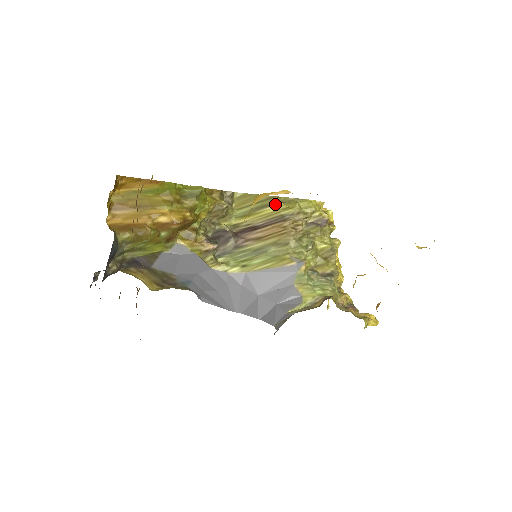
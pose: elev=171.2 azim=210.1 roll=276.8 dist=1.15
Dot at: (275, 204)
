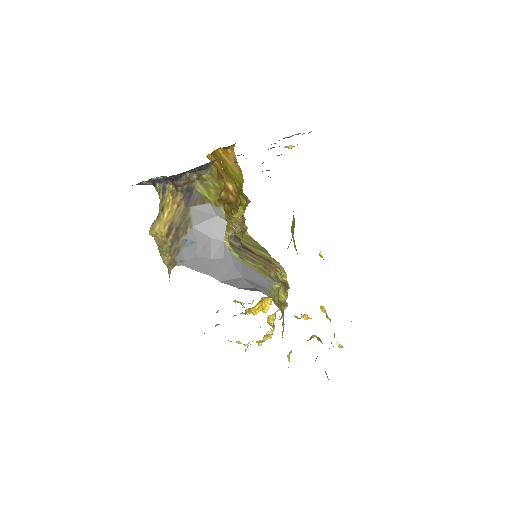
Dot at: (267, 254)
